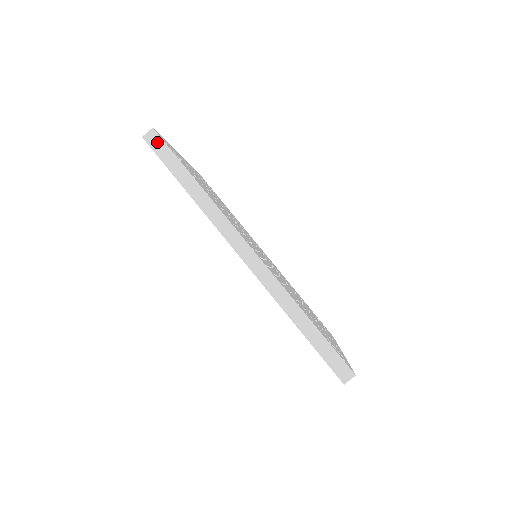
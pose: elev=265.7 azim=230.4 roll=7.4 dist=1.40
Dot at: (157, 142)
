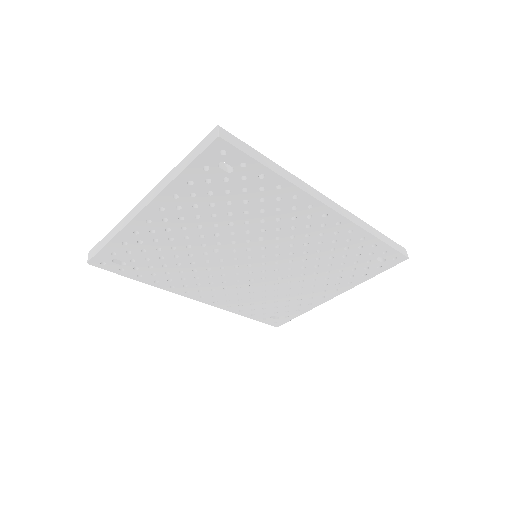
Dot at: (231, 138)
